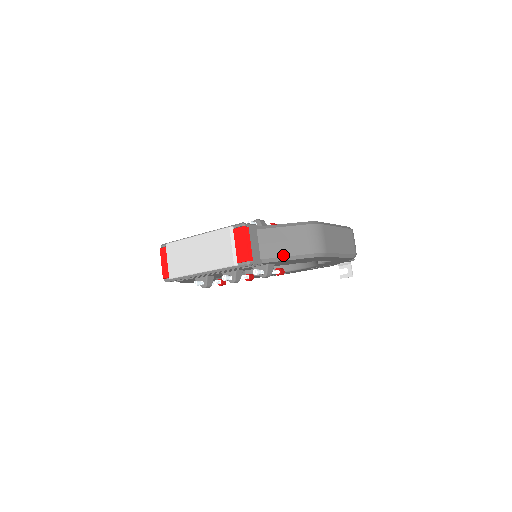
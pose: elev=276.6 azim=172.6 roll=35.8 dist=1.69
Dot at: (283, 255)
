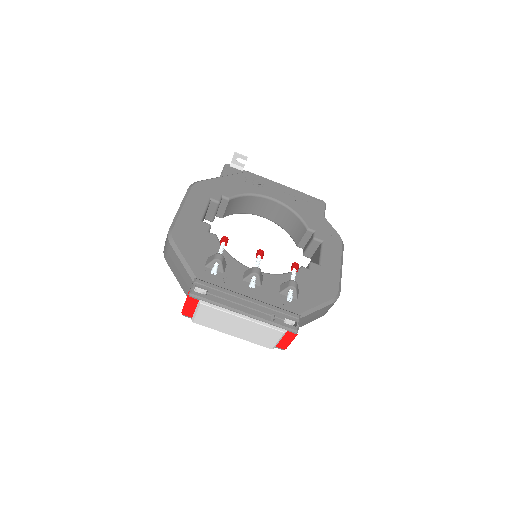
Dot at: occluded
